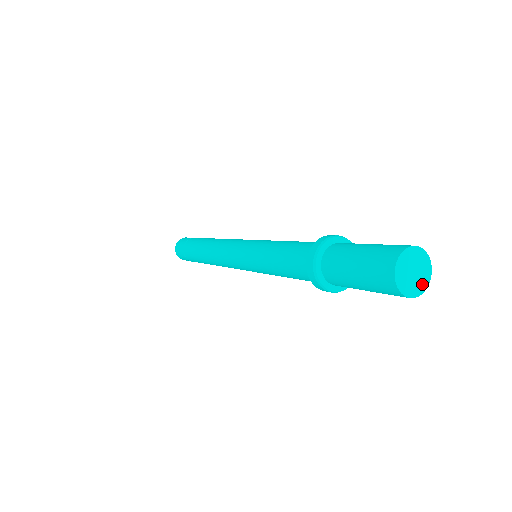
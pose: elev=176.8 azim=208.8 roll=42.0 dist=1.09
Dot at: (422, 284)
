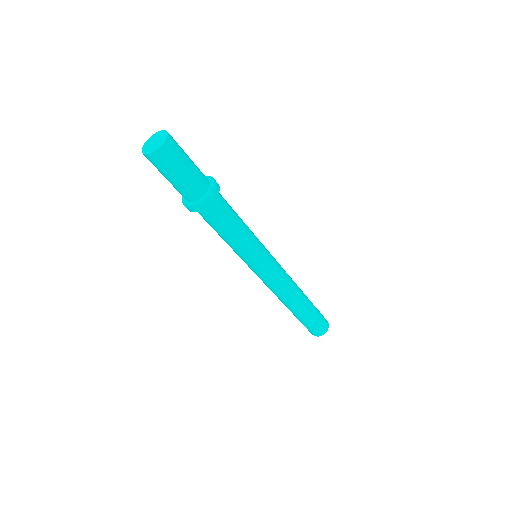
Dot at: (163, 139)
